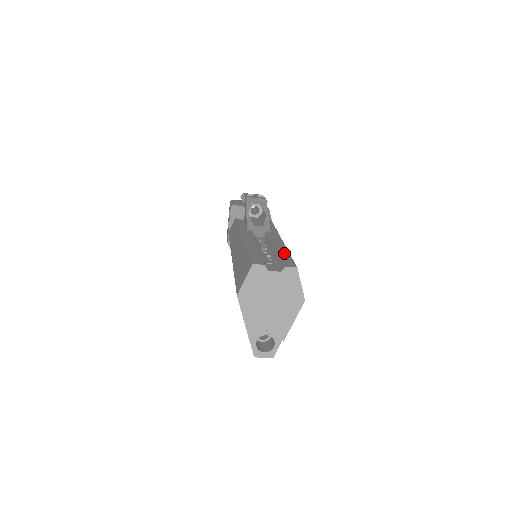
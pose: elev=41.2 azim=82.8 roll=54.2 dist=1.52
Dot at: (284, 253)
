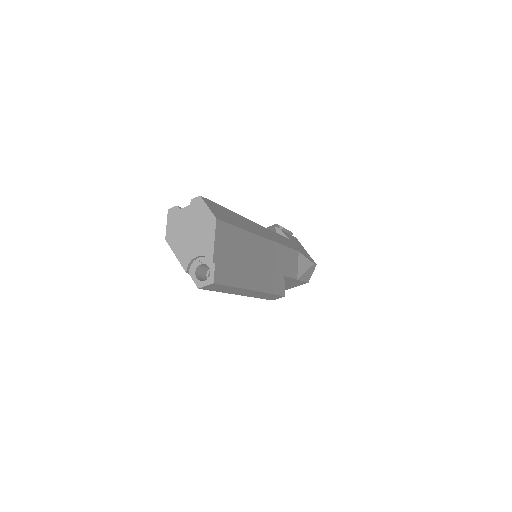
Dot at: occluded
